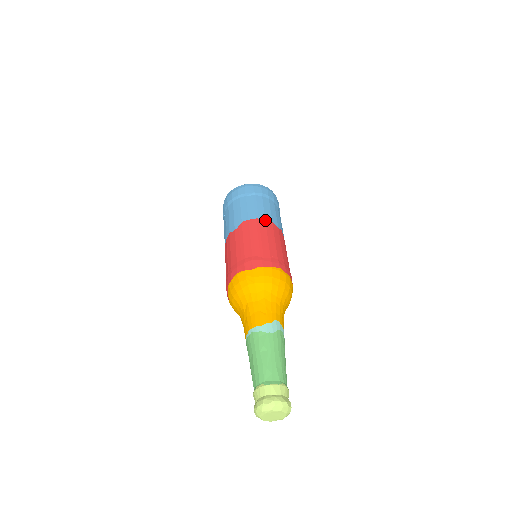
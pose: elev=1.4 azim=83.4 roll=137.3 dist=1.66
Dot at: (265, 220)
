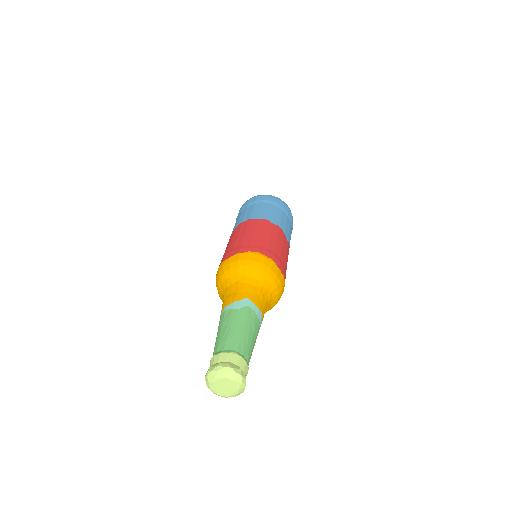
Dot at: (257, 218)
